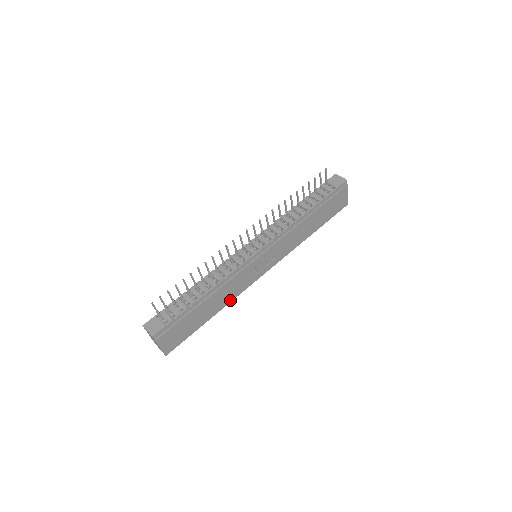
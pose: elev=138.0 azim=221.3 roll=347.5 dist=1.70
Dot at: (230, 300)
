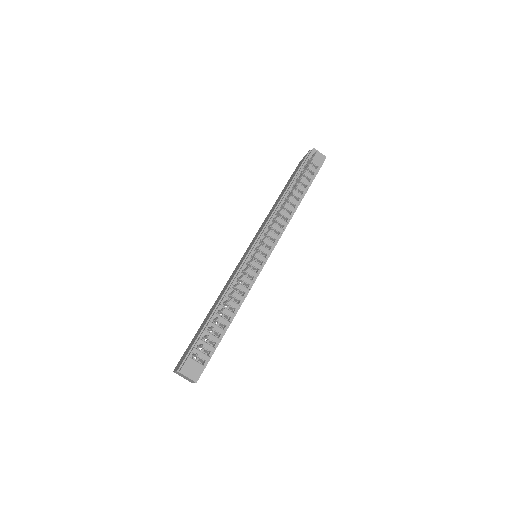
Dot at: occluded
